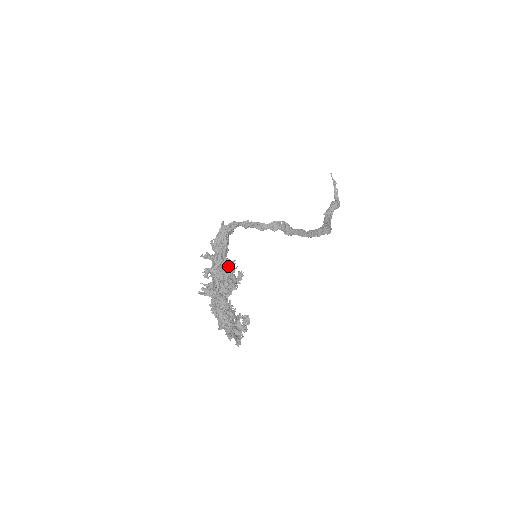
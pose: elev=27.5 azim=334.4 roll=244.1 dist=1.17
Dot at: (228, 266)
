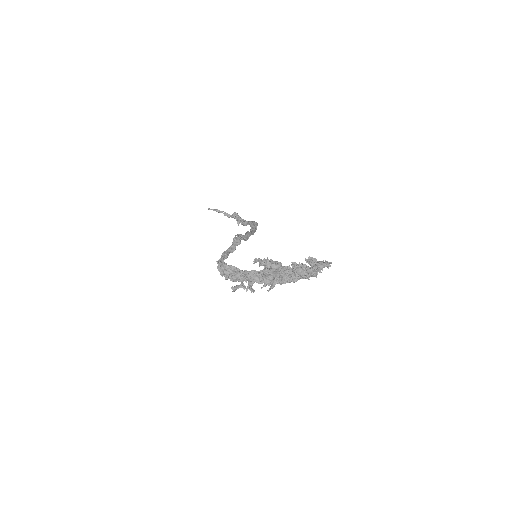
Dot at: occluded
